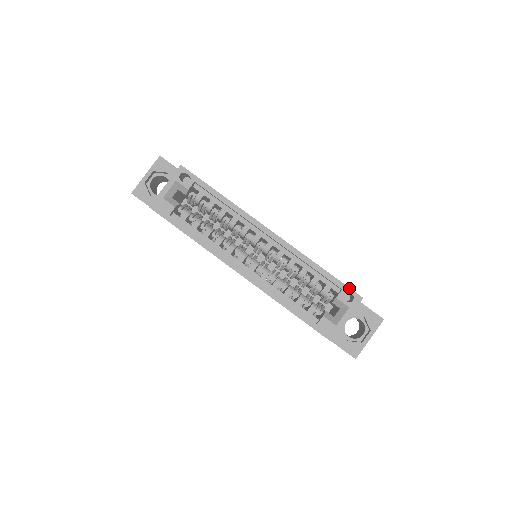
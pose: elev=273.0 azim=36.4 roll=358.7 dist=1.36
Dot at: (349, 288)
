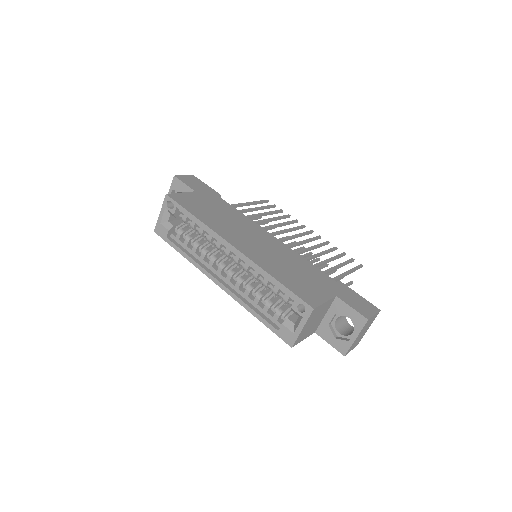
Dot at: (300, 299)
